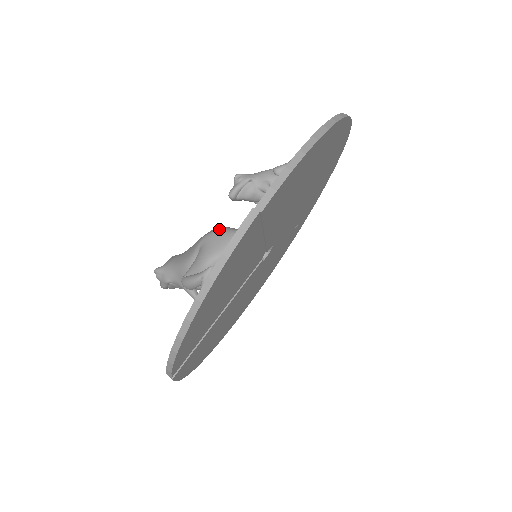
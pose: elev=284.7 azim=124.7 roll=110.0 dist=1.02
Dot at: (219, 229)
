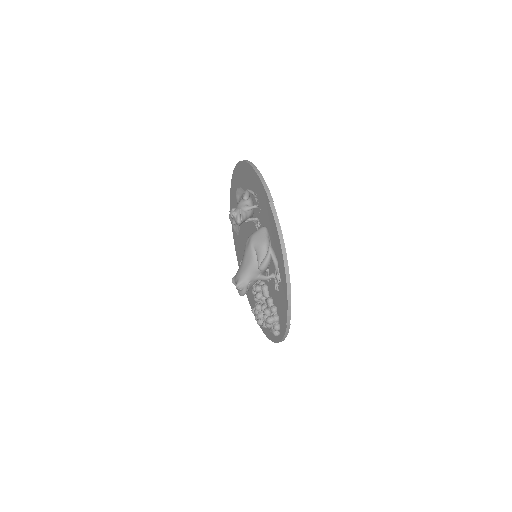
Dot at: (252, 235)
